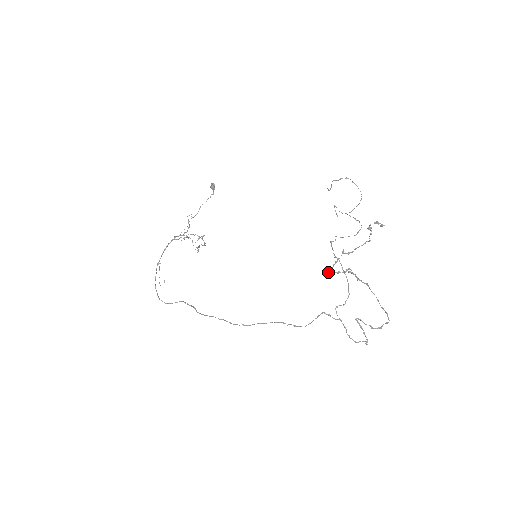
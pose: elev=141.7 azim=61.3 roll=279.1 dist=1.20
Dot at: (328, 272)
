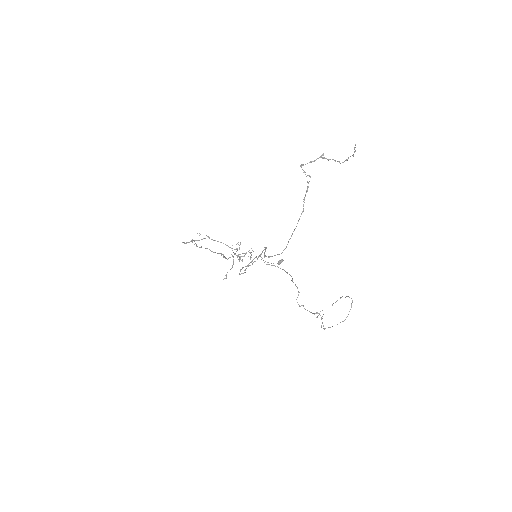
Dot at: (301, 166)
